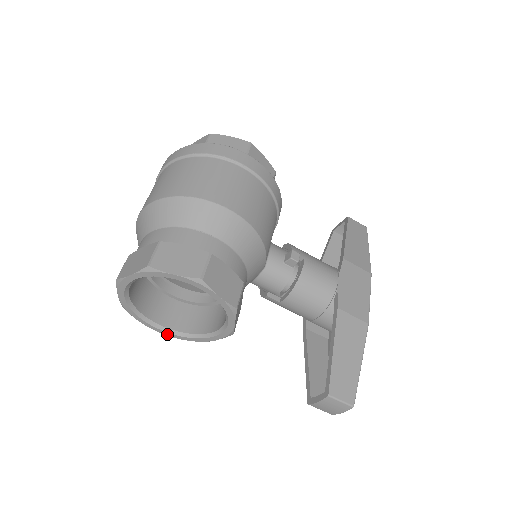
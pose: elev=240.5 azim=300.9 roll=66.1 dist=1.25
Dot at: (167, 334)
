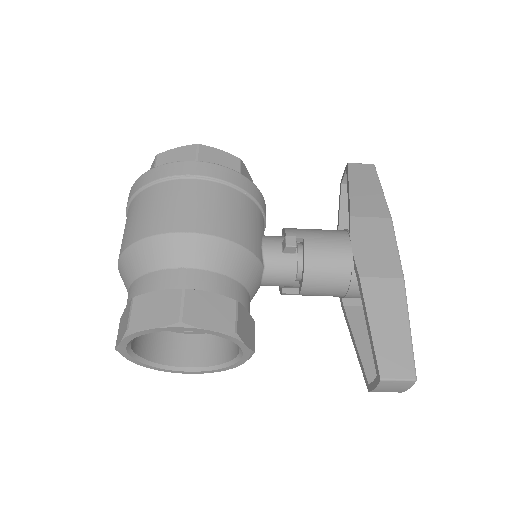
Dot at: (199, 373)
